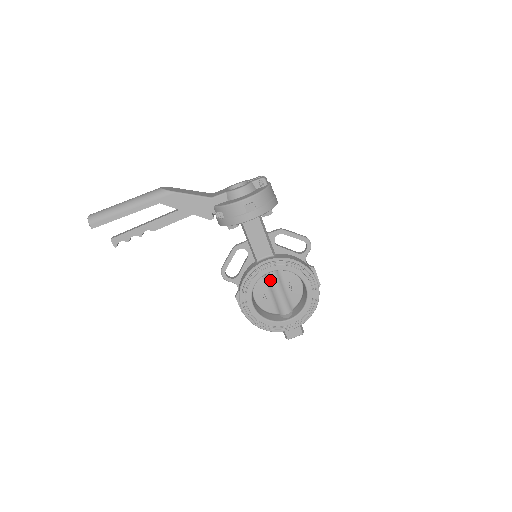
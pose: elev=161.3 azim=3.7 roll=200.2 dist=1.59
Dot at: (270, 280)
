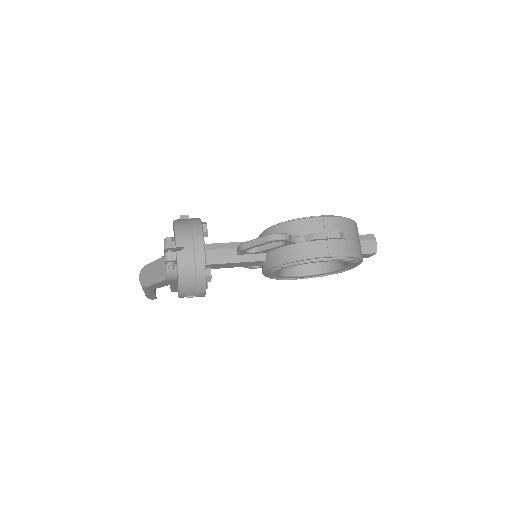
Dot at: occluded
